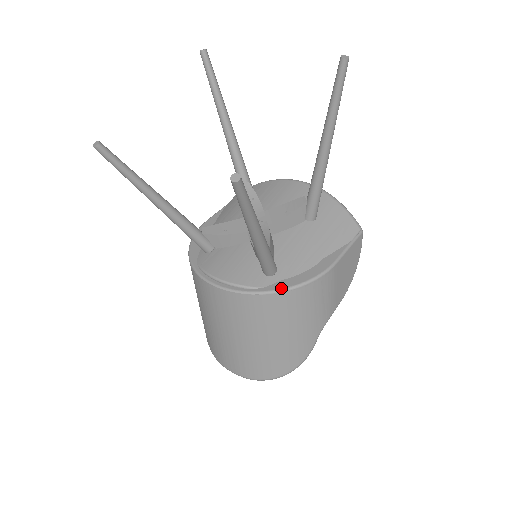
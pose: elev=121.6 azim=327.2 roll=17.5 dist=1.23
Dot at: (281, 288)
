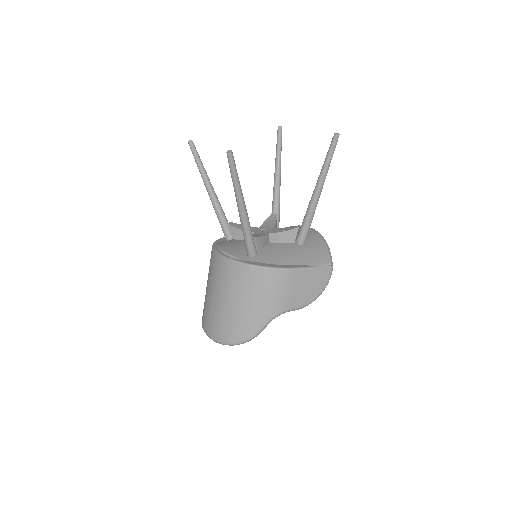
Dot at: (251, 263)
